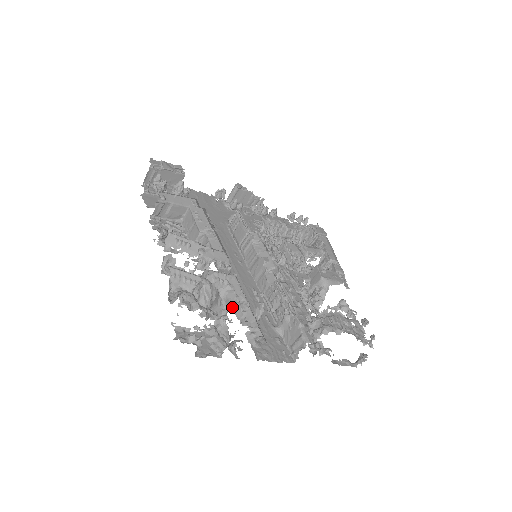
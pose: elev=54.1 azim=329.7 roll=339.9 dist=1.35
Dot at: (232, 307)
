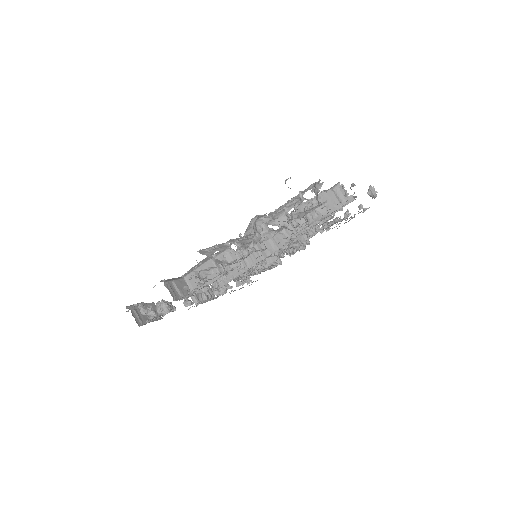
Dot at: (286, 211)
